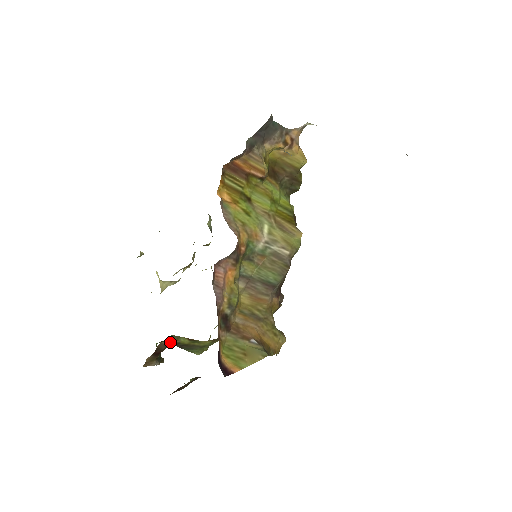
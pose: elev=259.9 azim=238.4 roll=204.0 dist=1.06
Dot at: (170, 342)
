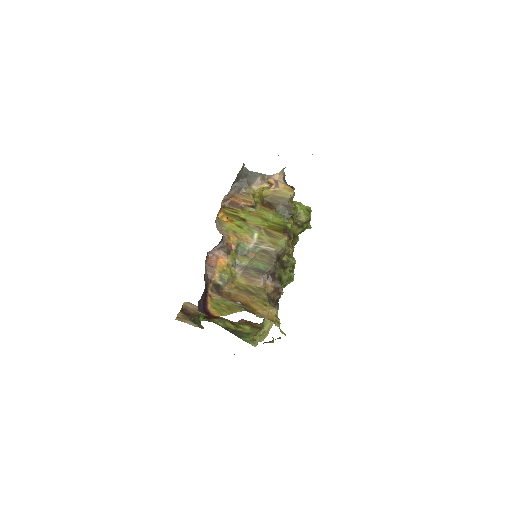
Dot at: (194, 307)
